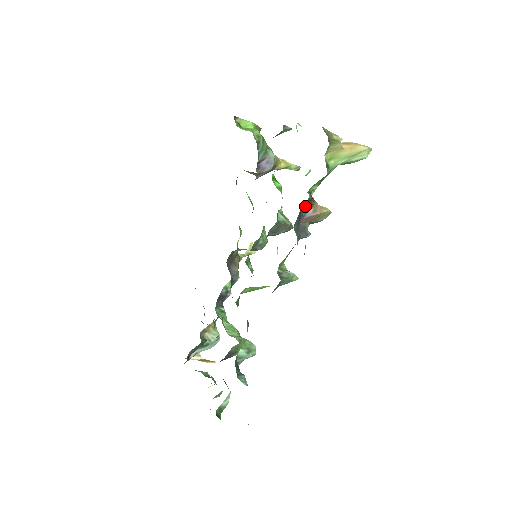
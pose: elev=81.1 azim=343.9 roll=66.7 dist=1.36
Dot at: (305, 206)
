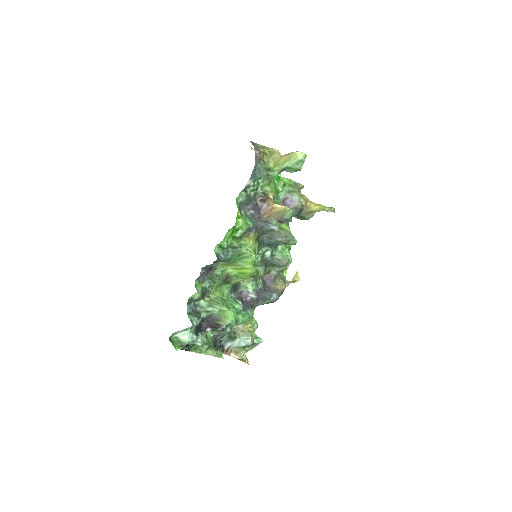
Dot at: (260, 202)
